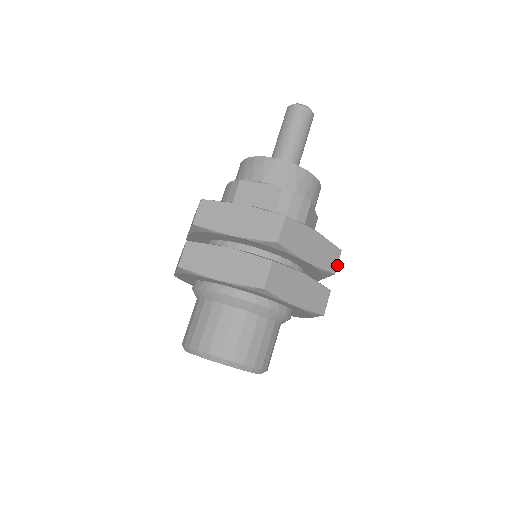
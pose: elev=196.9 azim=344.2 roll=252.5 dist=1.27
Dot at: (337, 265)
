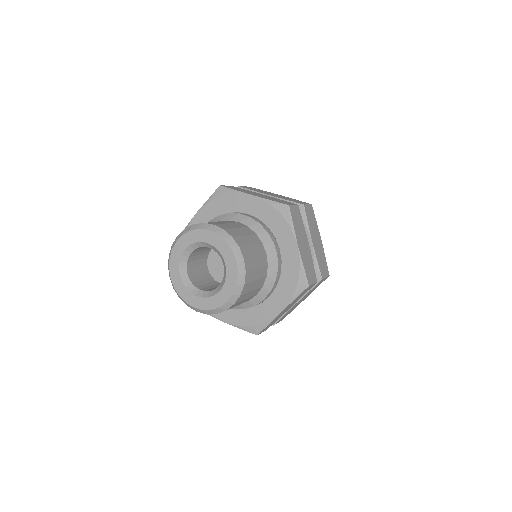
Dot at: (325, 277)
